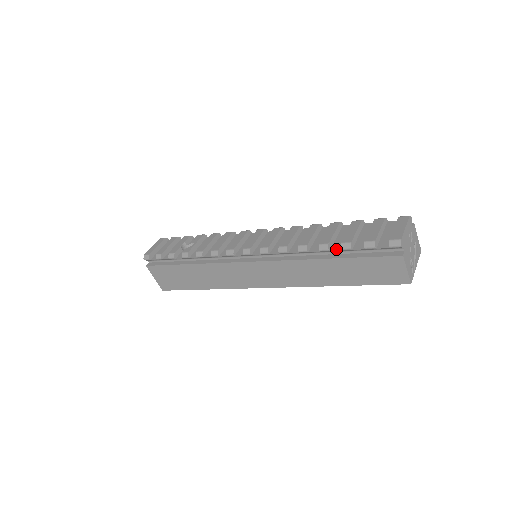
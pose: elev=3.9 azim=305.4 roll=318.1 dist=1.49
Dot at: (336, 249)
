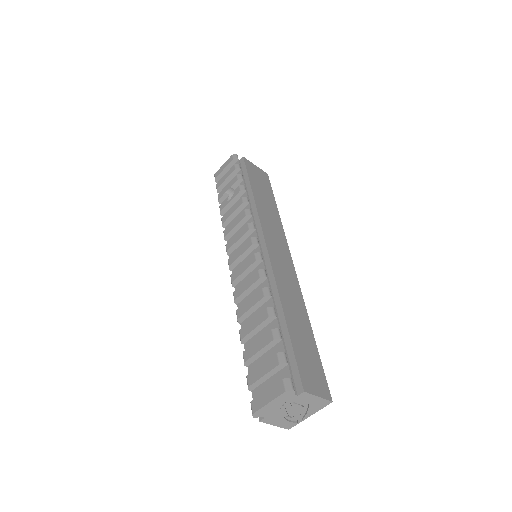
Dot at: occluded
